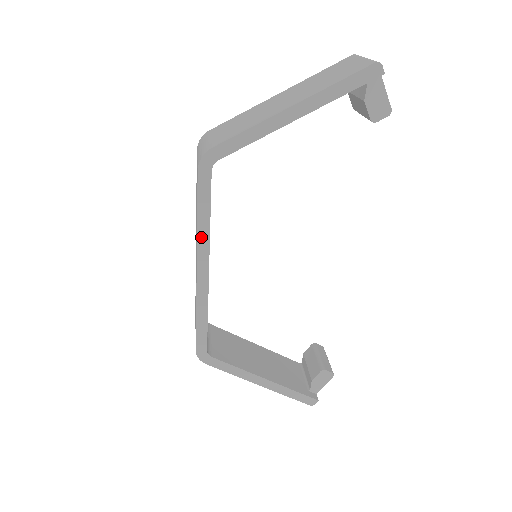
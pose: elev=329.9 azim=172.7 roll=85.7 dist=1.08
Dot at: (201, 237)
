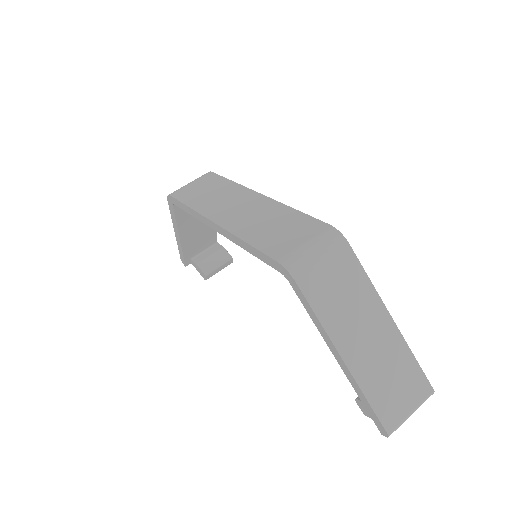
Dot at: (236, 238)
